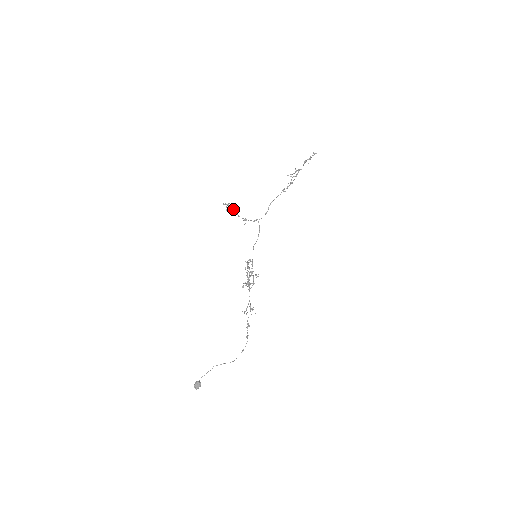
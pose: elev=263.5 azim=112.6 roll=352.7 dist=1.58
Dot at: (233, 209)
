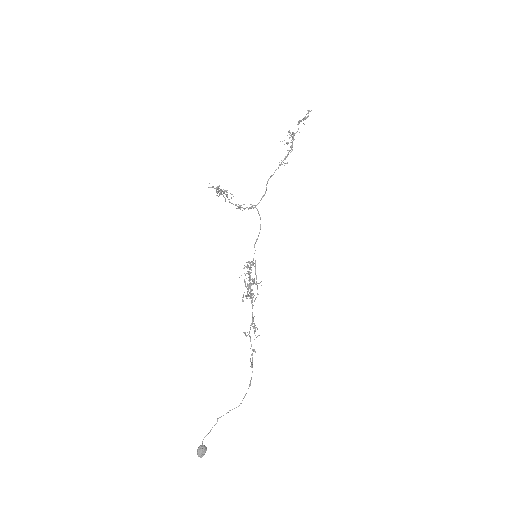
Dot at: (224, 193)
